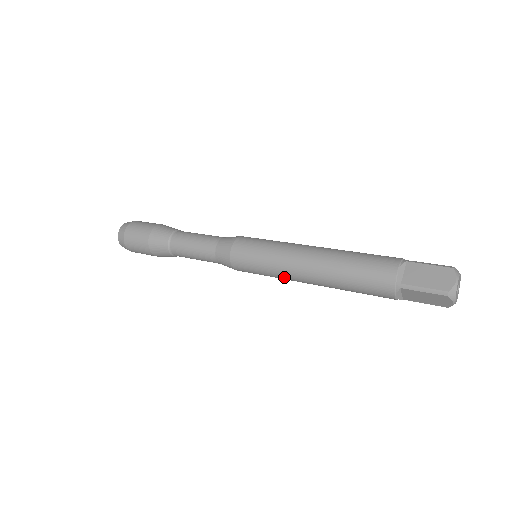
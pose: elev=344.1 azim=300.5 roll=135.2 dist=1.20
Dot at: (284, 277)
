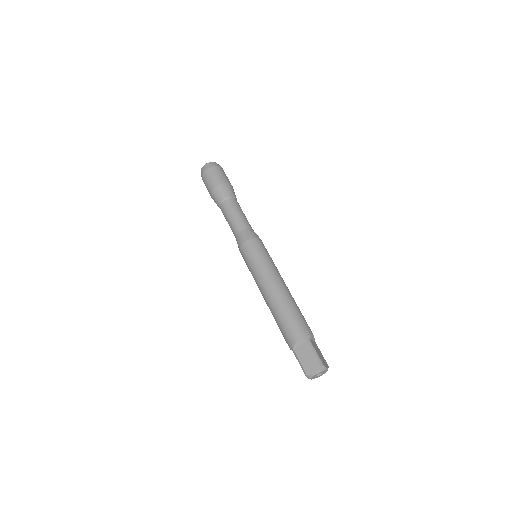
Dot at: occluded
